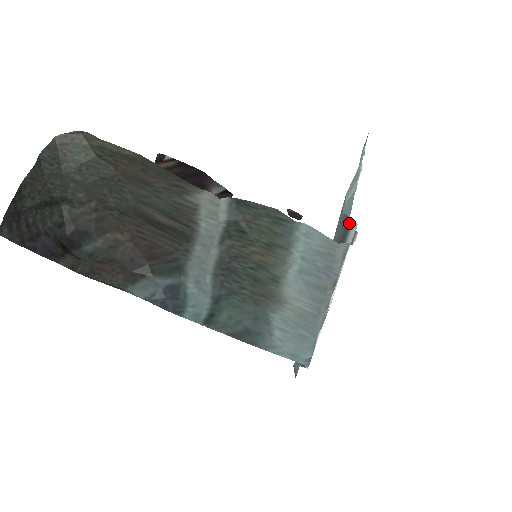
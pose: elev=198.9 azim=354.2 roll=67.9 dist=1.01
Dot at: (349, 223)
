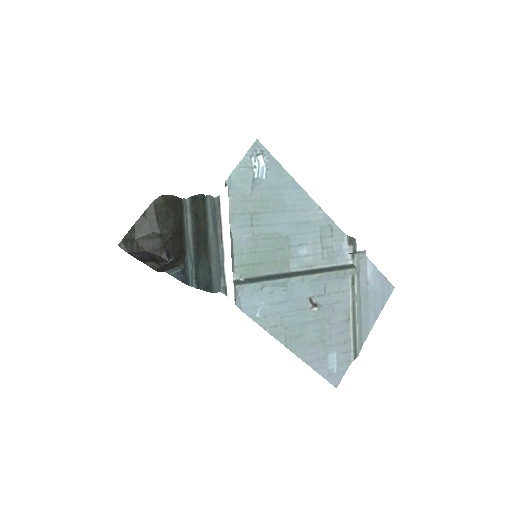
Dot at: (227, 187)
